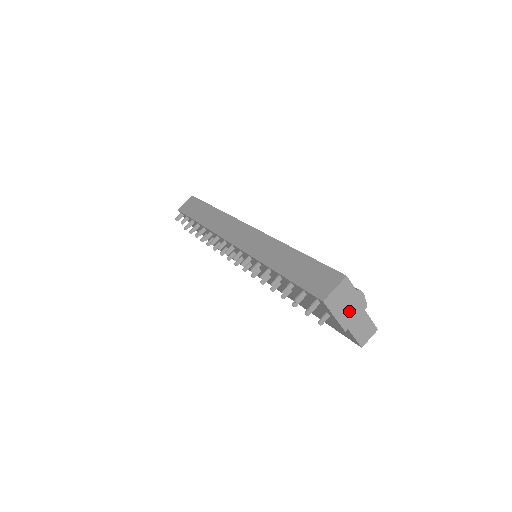
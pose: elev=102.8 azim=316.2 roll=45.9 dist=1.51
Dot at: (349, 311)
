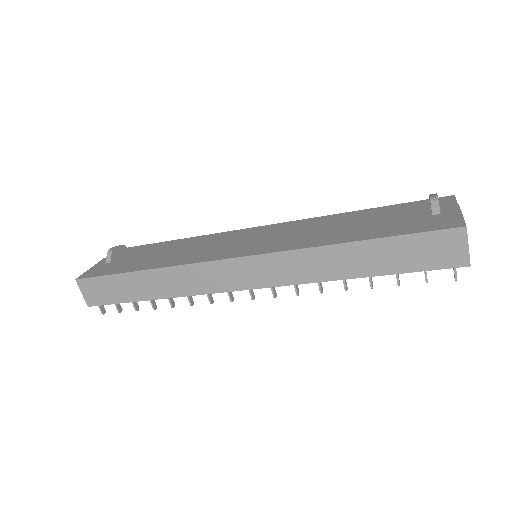
Dot at: occluded
